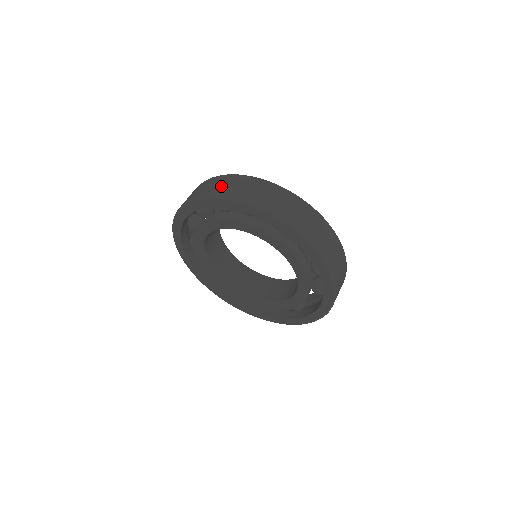
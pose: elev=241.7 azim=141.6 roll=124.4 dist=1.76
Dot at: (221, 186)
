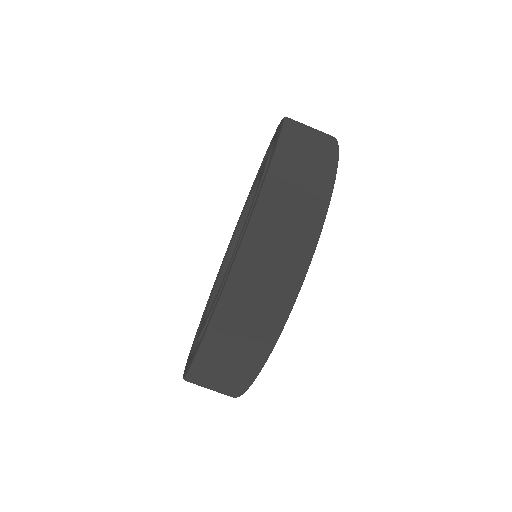
Dot at: occluded
